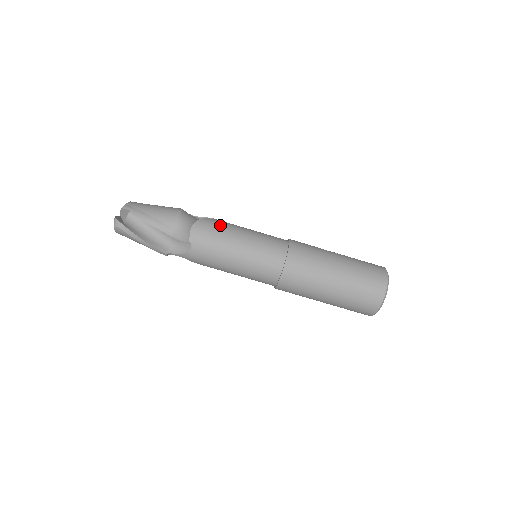
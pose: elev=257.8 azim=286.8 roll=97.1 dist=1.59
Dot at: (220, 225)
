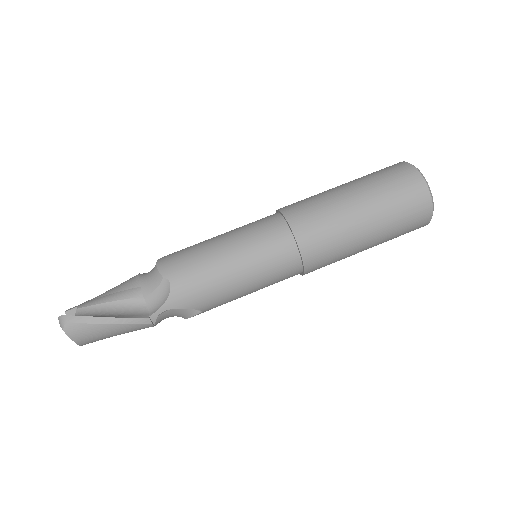
Dot at: (189, 247)
